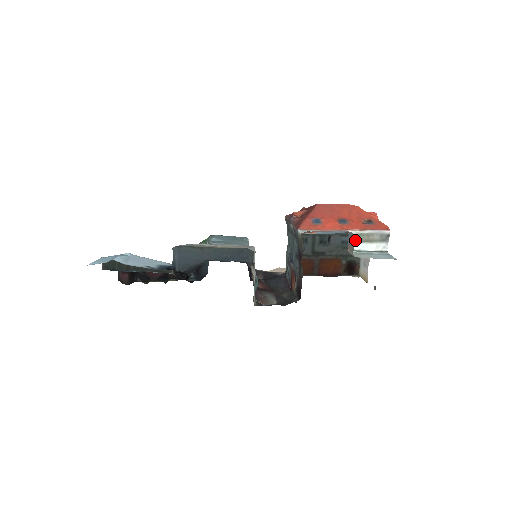
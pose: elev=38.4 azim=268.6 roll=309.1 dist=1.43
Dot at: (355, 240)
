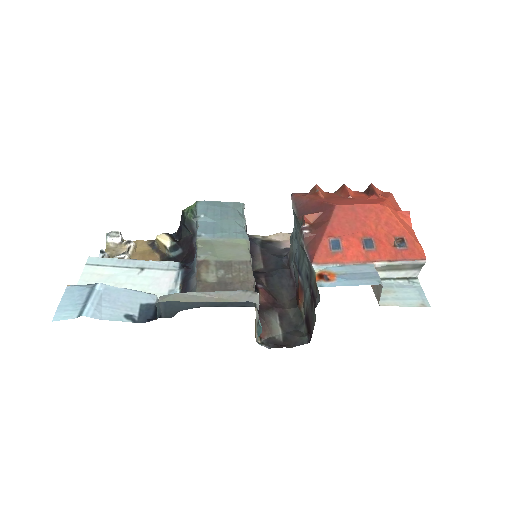
Dot at: (381, 269)
